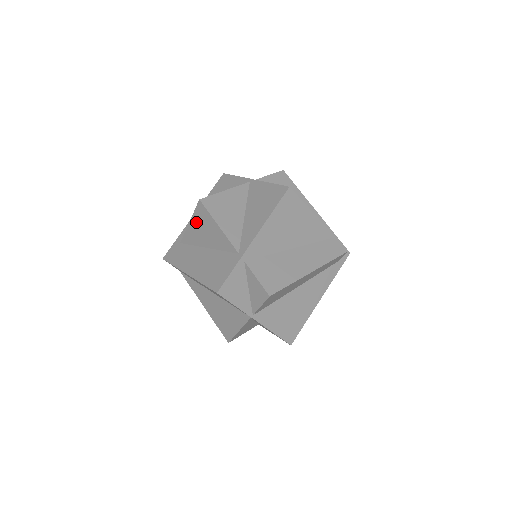
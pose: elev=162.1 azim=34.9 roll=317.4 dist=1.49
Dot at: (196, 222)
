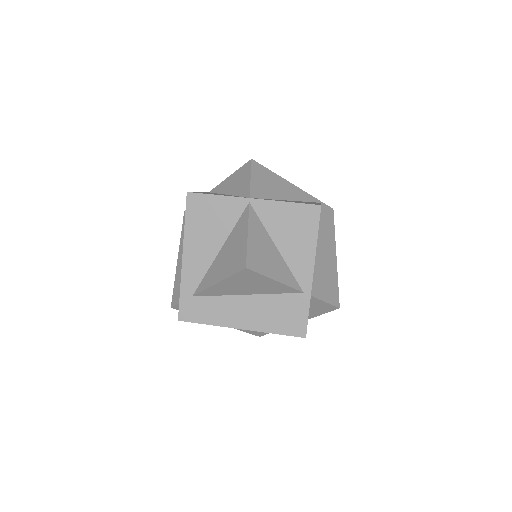
Dot at: (233, 282)
